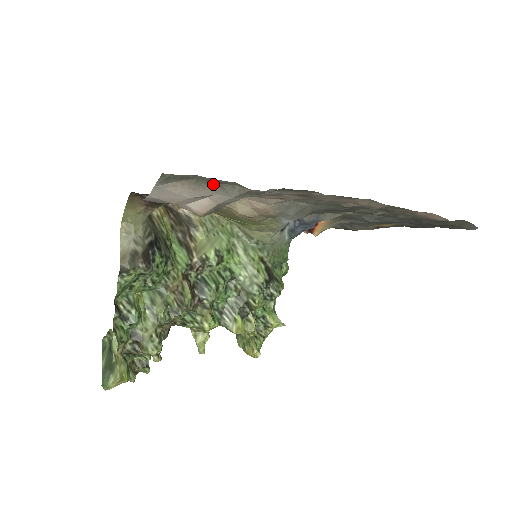
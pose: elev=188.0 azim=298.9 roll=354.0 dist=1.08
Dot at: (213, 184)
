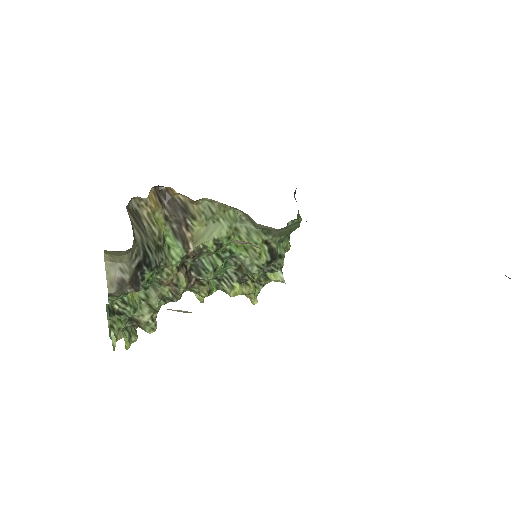
Dot at: occluded
